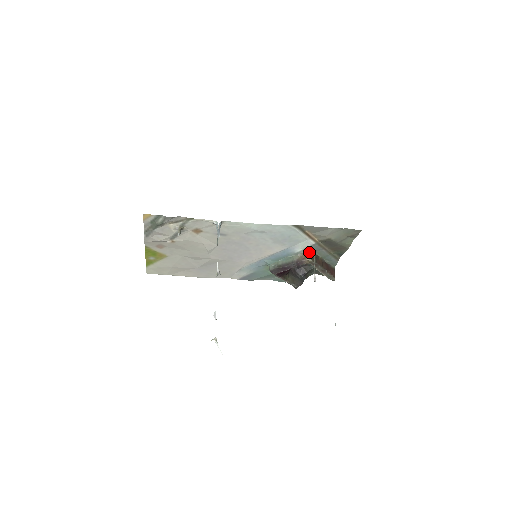
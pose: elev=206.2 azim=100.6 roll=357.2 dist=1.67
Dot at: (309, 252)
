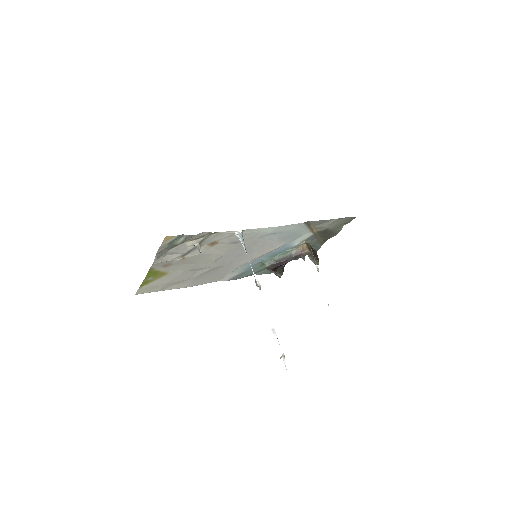
Dot at: (306, 244)
